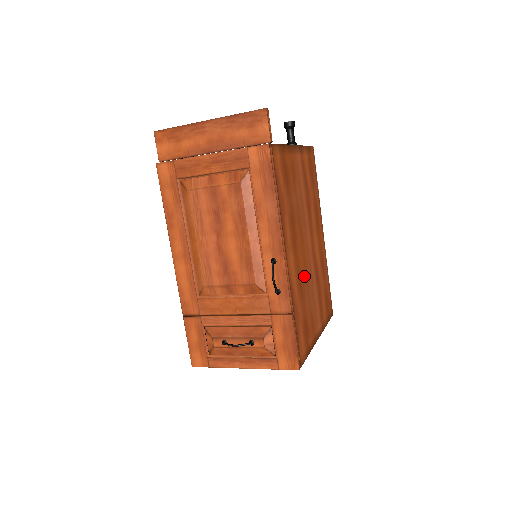
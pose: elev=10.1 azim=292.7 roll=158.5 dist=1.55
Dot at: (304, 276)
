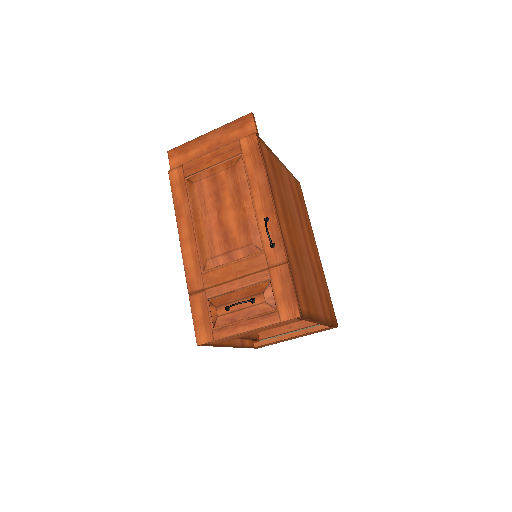
Dot at: (299, 254)
